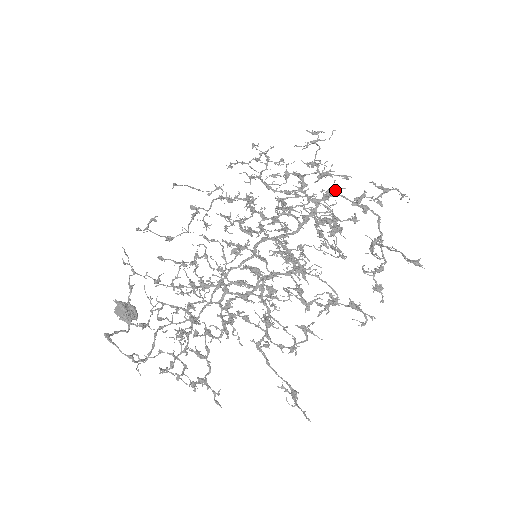
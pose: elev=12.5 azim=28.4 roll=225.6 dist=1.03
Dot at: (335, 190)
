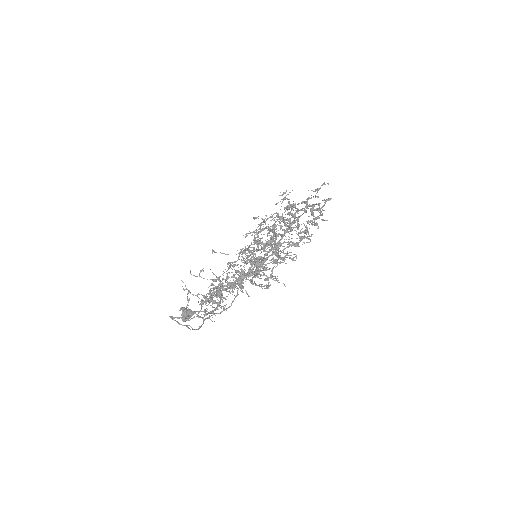
Dot at: (294, 206)
